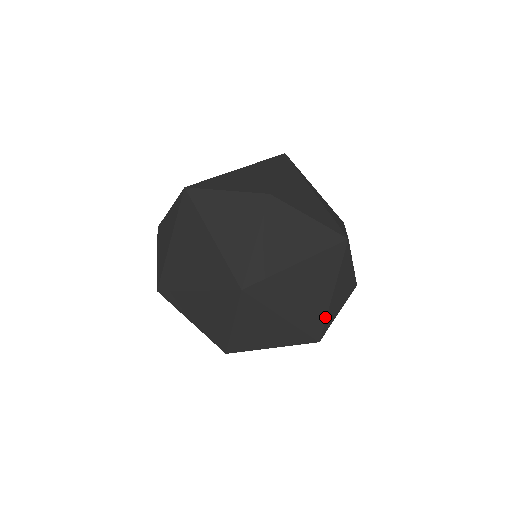
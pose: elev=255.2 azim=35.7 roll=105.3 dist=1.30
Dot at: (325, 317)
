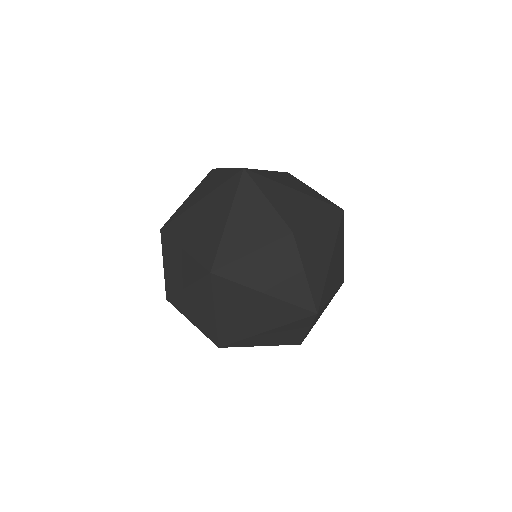
Dot at: (343, 266)
